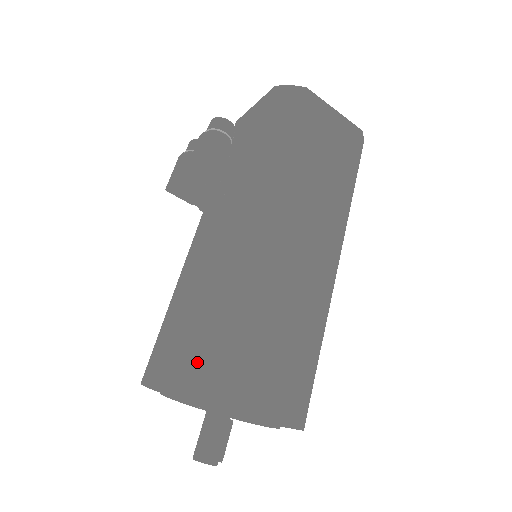
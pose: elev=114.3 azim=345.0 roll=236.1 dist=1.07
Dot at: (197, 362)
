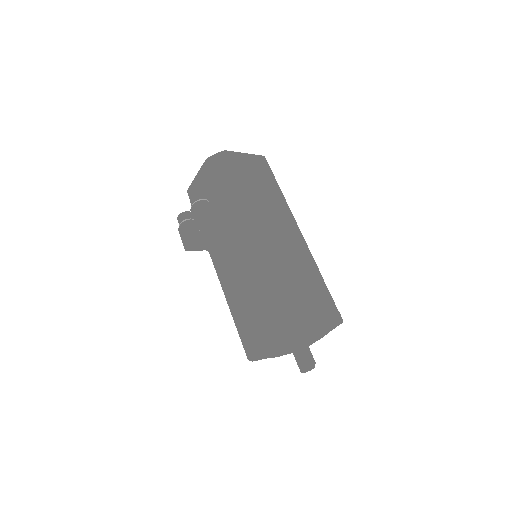
Dot at: (277, 318)
